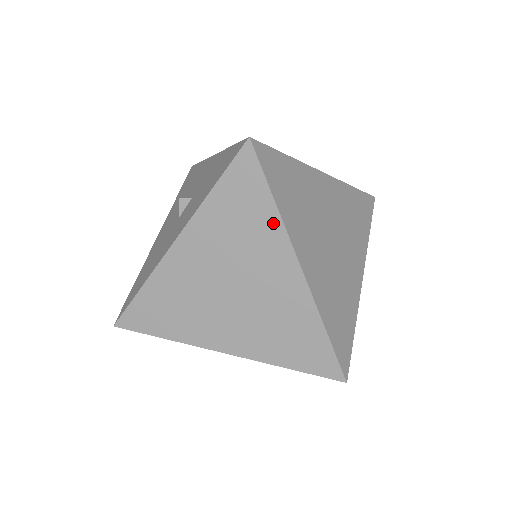
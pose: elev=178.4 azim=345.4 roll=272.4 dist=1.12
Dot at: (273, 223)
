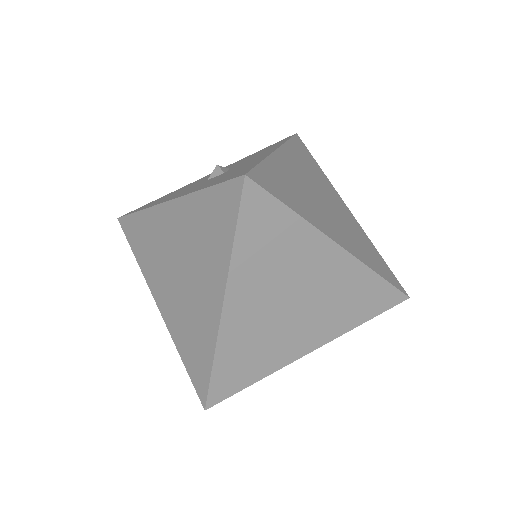
Dot at: (224, 257)
